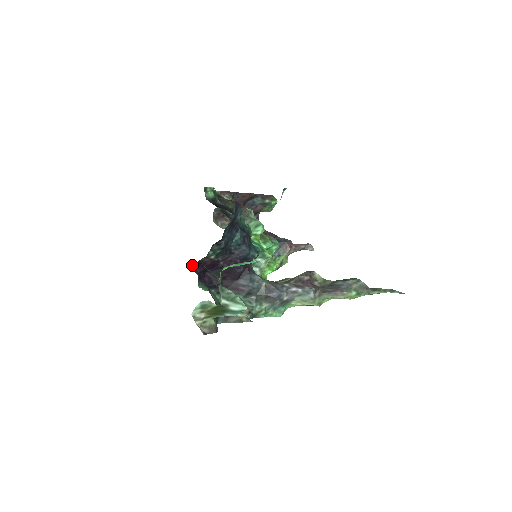
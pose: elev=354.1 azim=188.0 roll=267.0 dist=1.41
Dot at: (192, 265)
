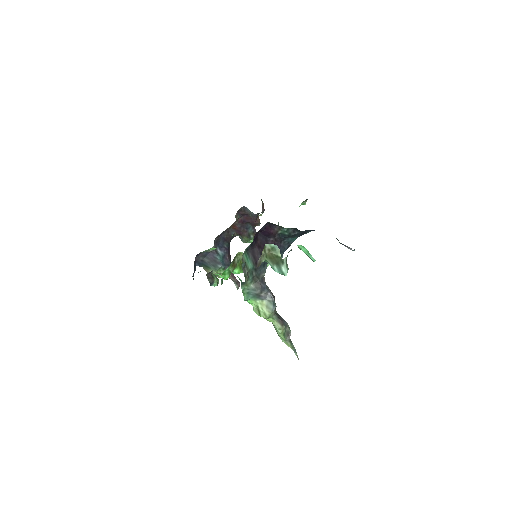
Dot at: (267, 222)
